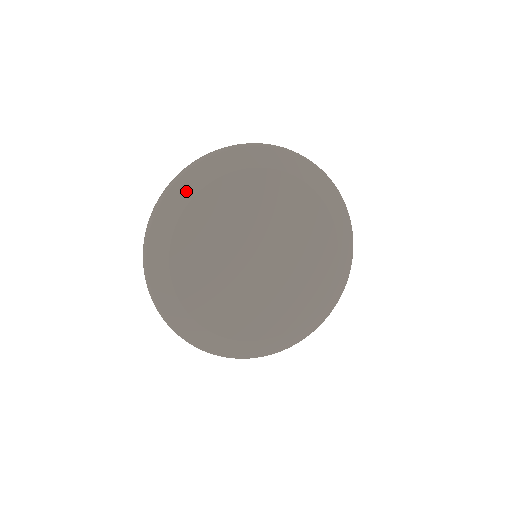
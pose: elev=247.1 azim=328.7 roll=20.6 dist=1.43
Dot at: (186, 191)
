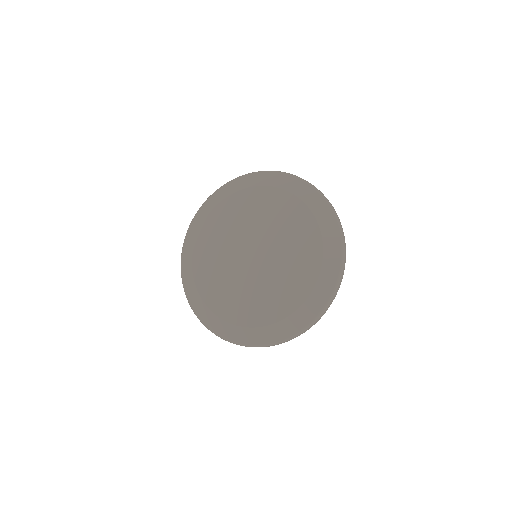
Dot at: (252, 181)
